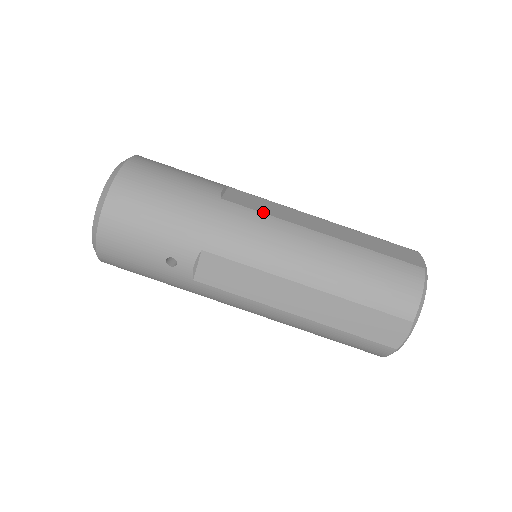
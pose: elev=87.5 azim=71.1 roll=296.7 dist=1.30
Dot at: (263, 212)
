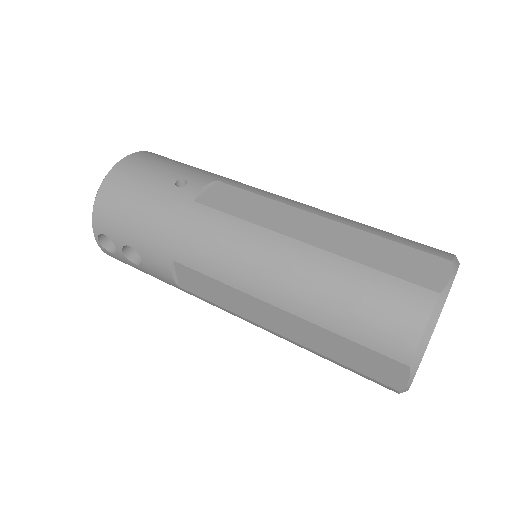
Dot at: occluded
